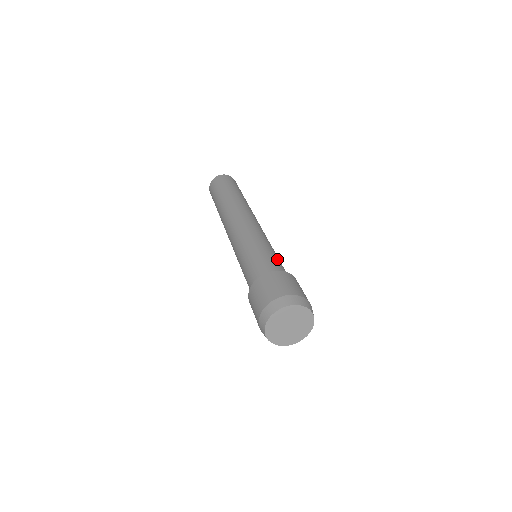
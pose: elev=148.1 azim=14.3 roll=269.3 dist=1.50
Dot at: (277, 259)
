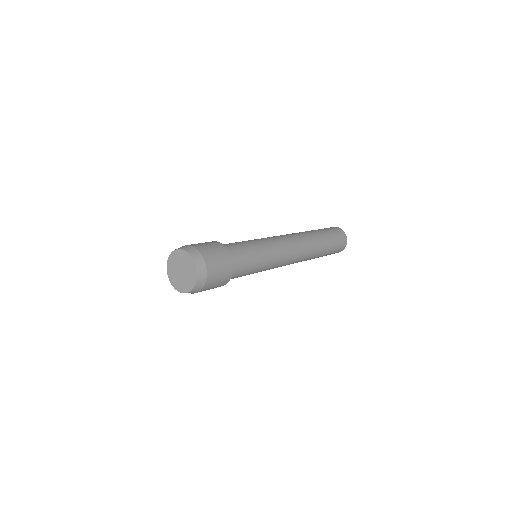
Dot at: (250, 261)
